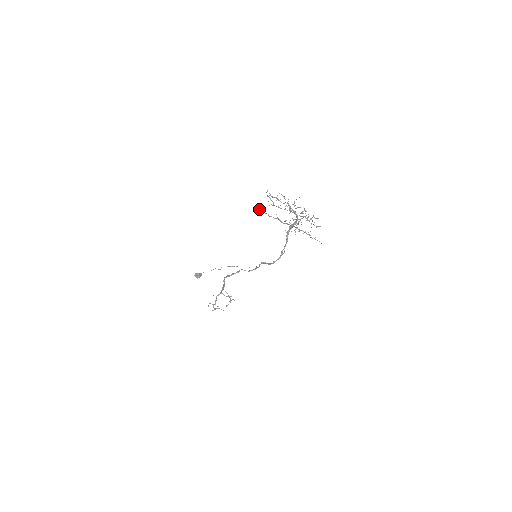
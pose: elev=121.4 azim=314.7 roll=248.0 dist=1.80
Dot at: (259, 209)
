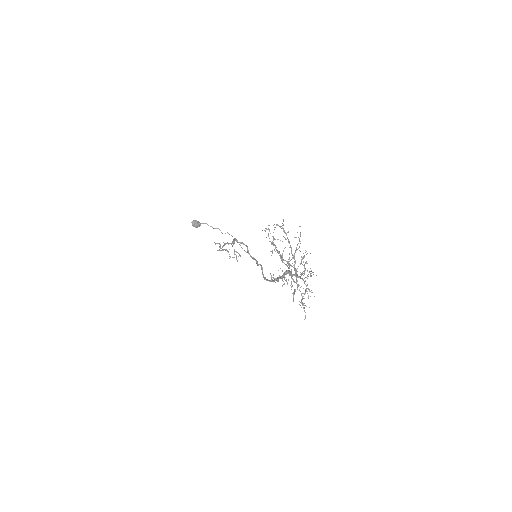
Dot at: (269, 225)
